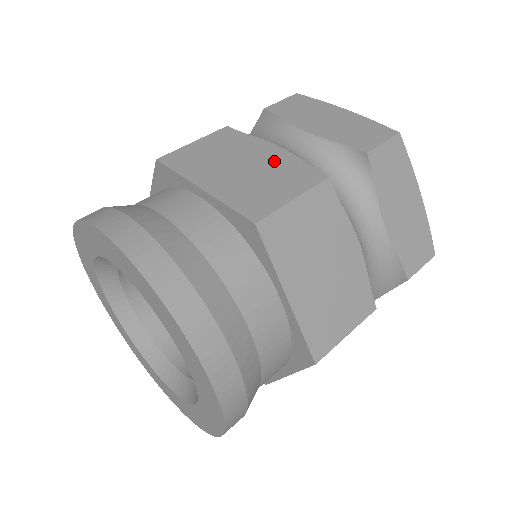
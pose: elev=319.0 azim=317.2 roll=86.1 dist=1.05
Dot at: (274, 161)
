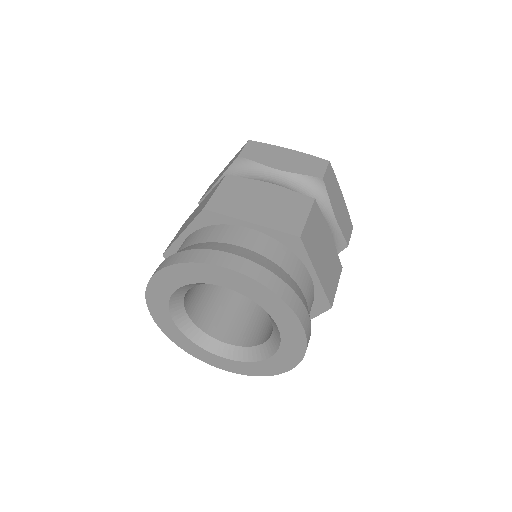
Dot at: (277, 195)
